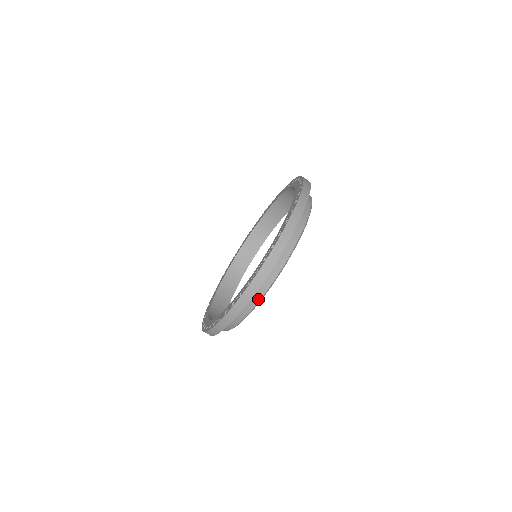
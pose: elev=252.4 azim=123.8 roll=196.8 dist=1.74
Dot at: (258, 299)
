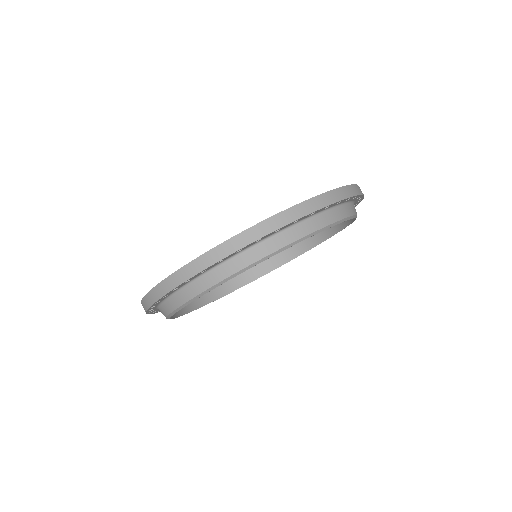
Dot at: (217, 280)
